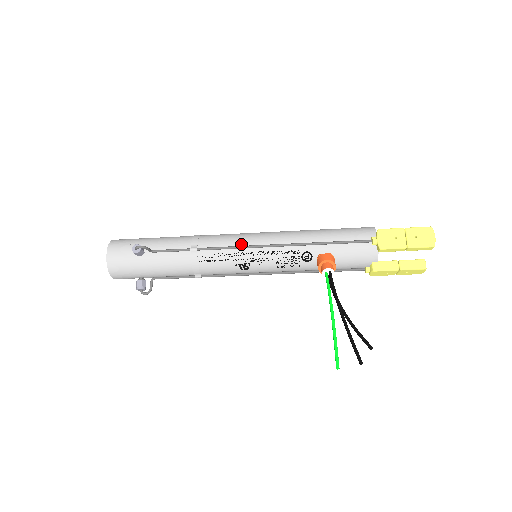
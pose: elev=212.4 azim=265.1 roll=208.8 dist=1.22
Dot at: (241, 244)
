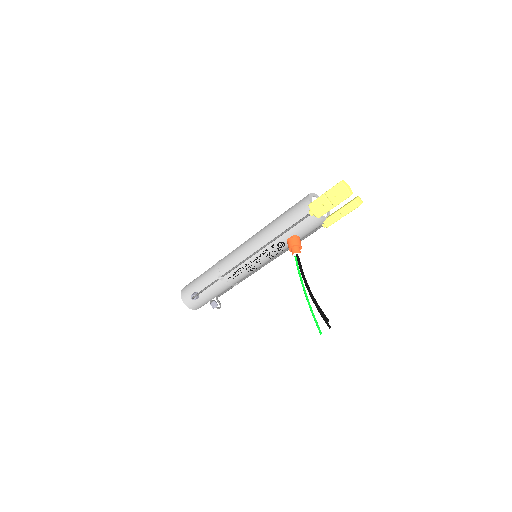
Dot at: (241, 260)
